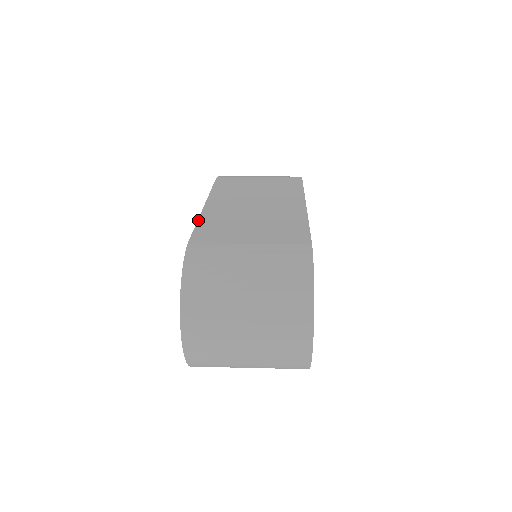
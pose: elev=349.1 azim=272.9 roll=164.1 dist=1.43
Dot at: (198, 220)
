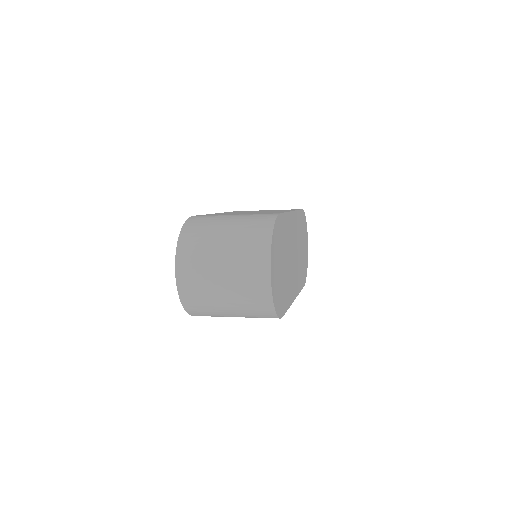
Dot at: (207, 214)
